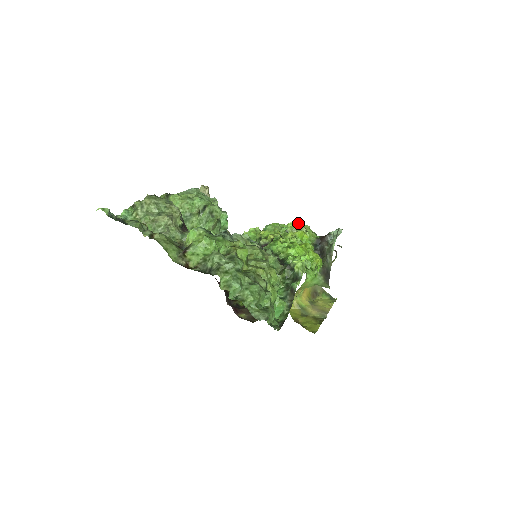
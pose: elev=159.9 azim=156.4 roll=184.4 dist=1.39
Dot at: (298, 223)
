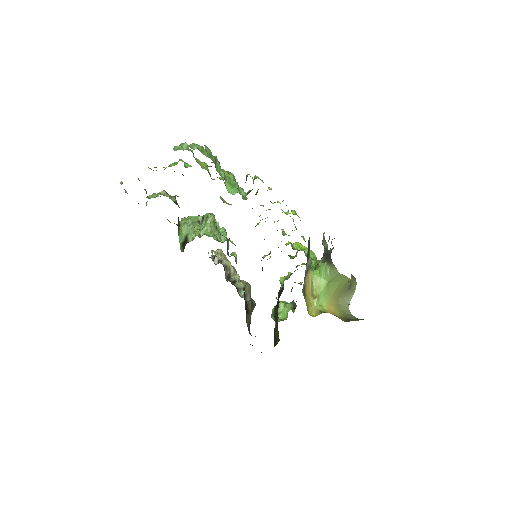
Dot at: occluded
